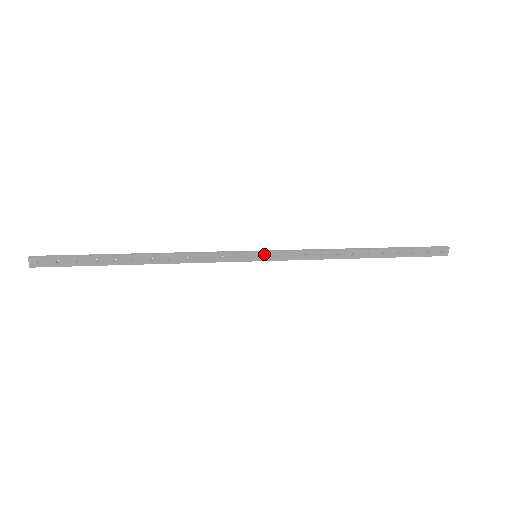
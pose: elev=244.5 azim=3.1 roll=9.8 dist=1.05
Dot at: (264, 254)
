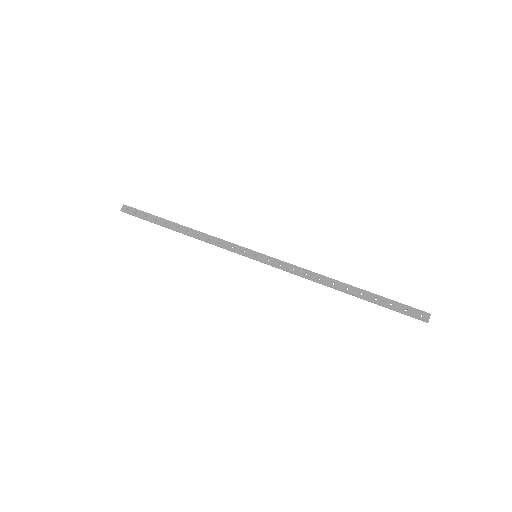
Dot at: (262, 255)
